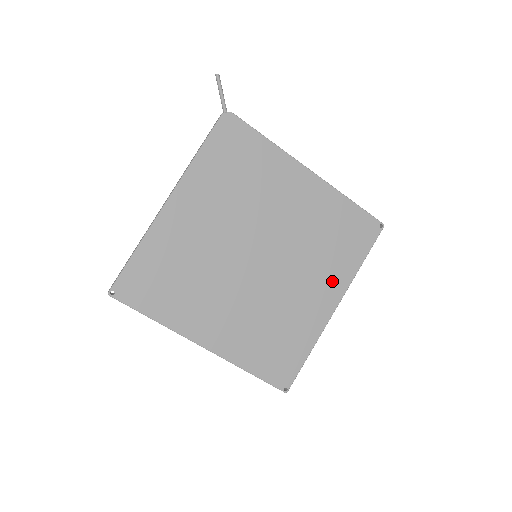
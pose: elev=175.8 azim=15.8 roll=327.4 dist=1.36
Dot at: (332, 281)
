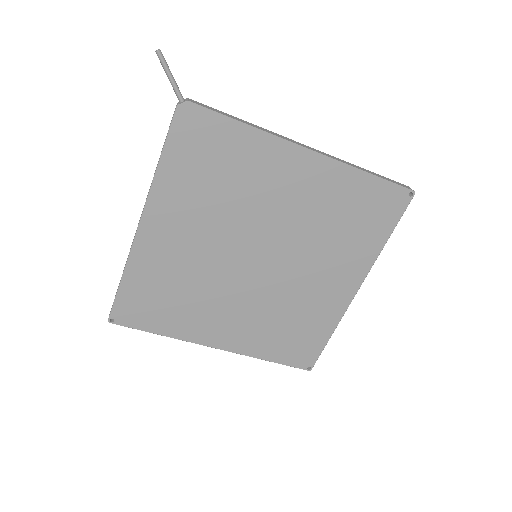
Dot at: (350, 266)
